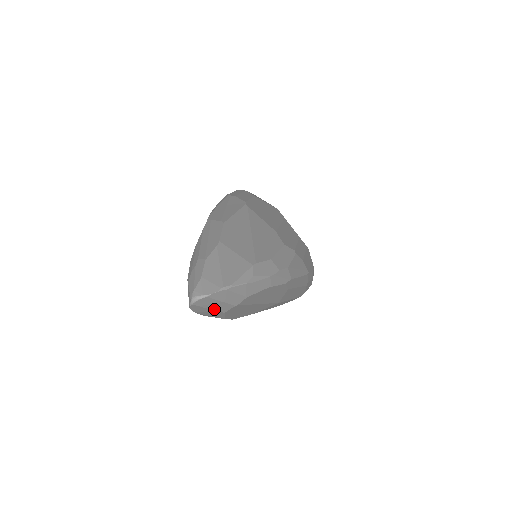
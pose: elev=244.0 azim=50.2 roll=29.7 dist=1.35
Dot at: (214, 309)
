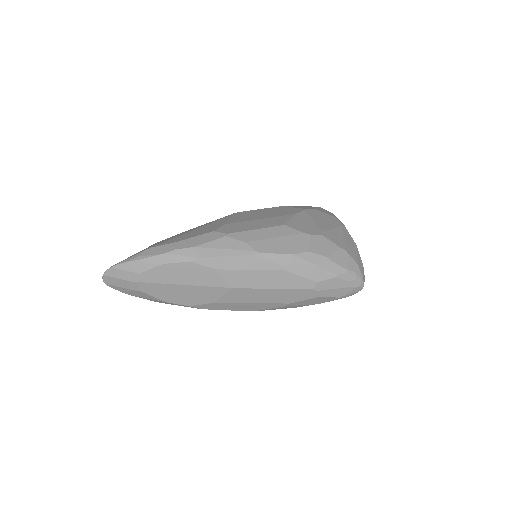
Dot at: (127, 288)
